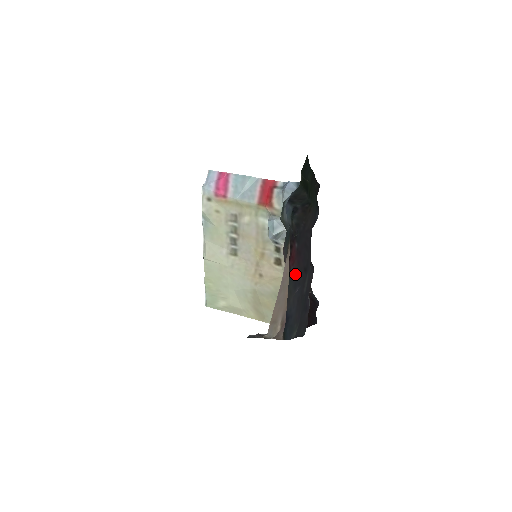
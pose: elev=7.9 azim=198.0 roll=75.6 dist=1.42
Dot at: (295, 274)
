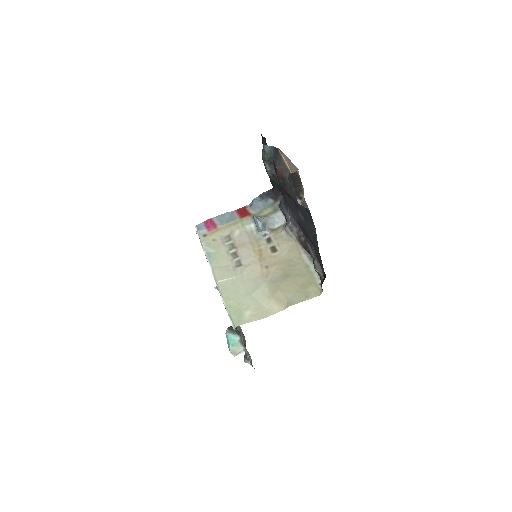
Dot at: (291, 197)
